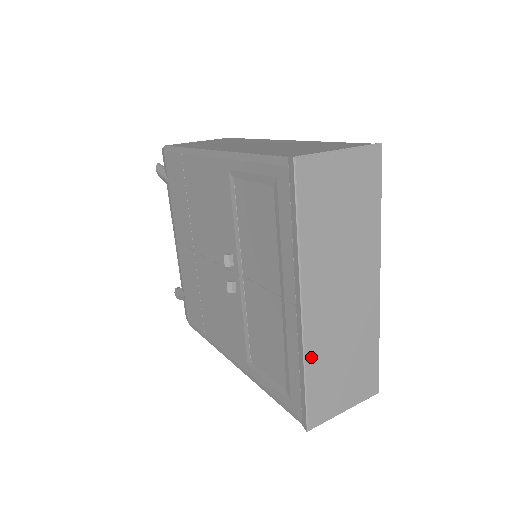
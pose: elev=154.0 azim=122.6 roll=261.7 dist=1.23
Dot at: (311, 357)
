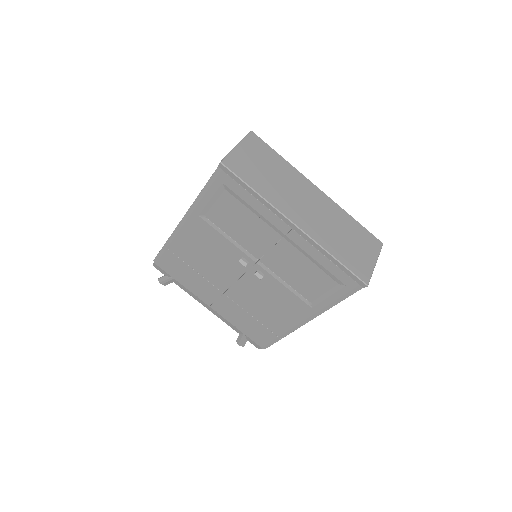
Dot at: (326, 246)
